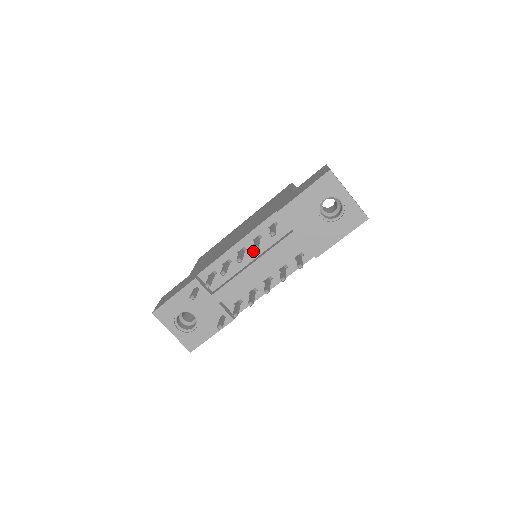
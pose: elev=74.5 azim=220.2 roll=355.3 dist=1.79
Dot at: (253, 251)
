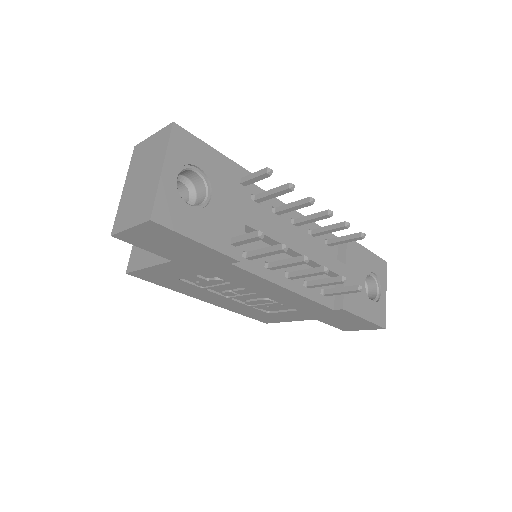
Dot at: (301, 236)
